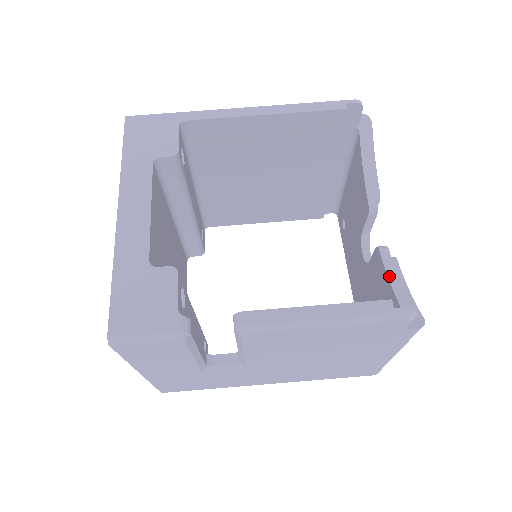
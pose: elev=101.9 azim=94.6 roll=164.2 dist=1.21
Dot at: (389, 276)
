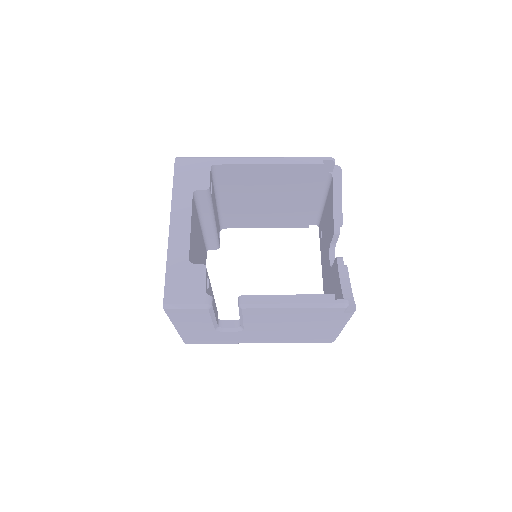
Dot at: (340, 278)
